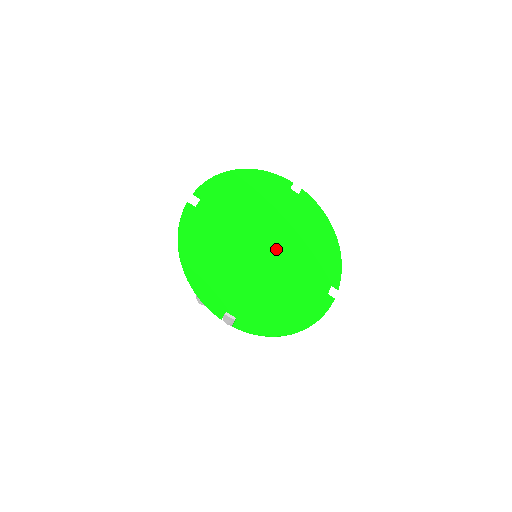
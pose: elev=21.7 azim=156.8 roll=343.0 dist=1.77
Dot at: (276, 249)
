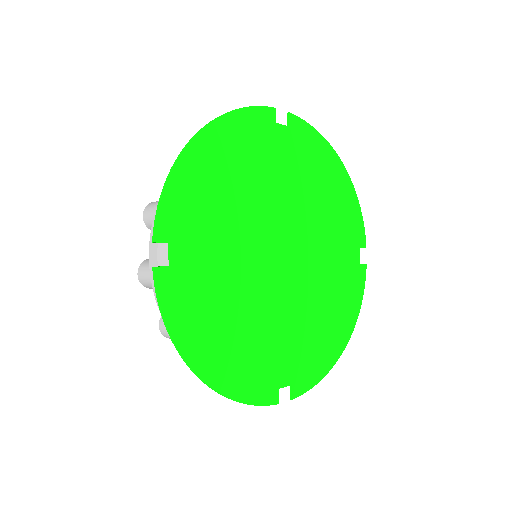
Dot at: (295, 247)
